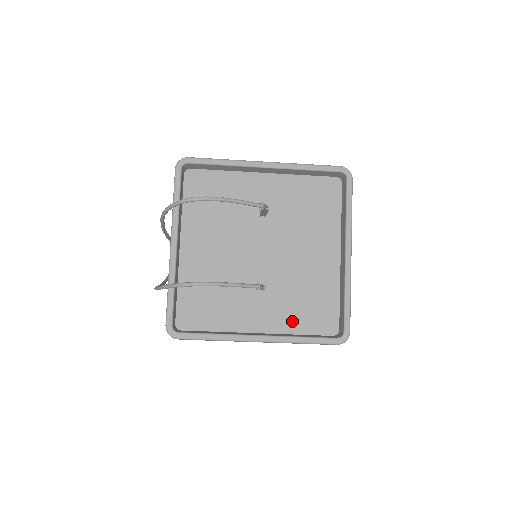
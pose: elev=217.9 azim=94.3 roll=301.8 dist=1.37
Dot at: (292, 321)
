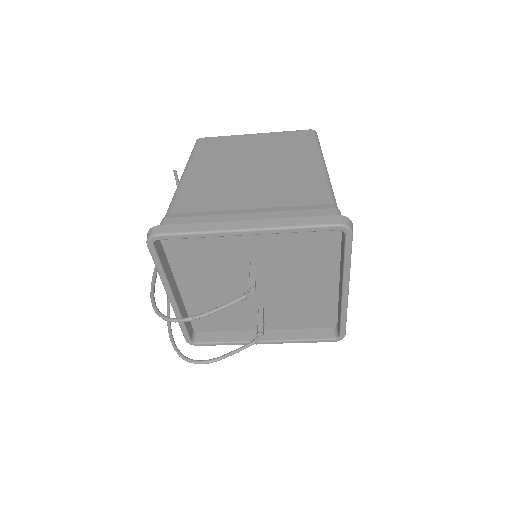
Dot at: (294, 322)
